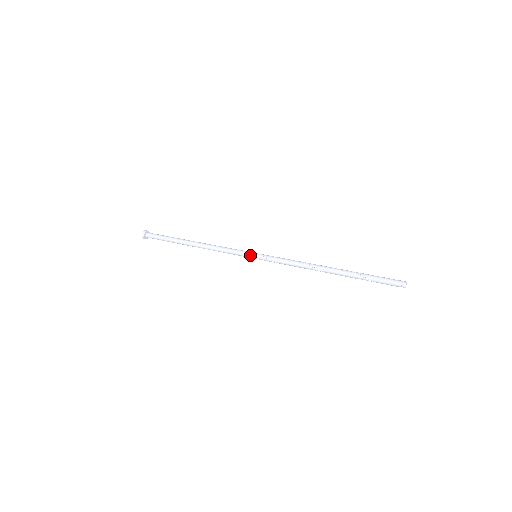
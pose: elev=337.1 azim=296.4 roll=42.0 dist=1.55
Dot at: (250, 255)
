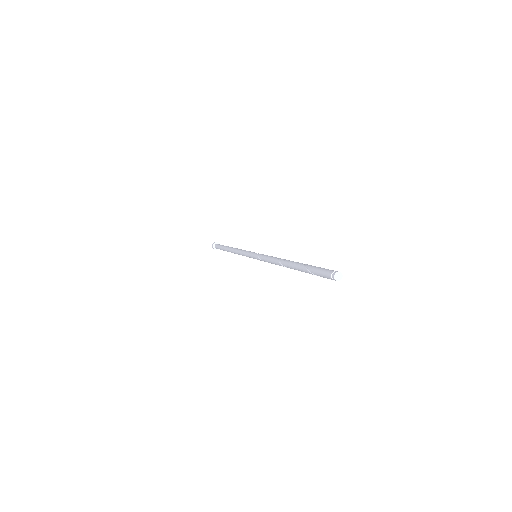
Dot at: (251, 255)
